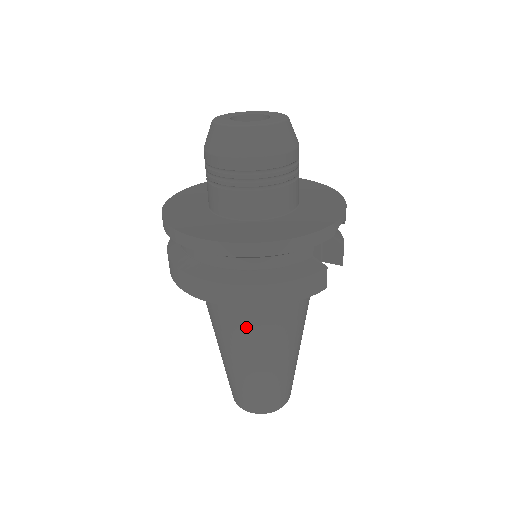
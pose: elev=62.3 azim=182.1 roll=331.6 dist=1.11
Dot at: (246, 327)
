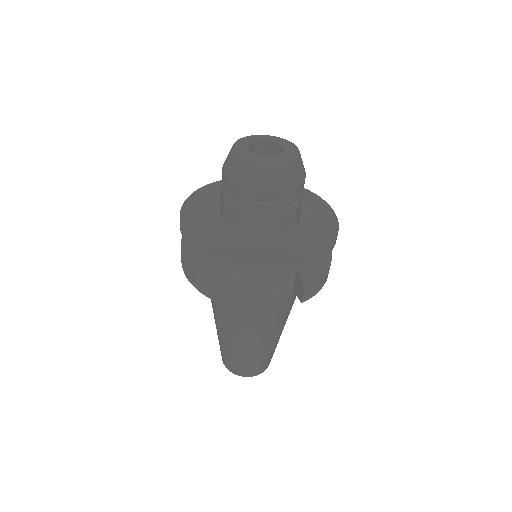
Dot at: (215, 302)
